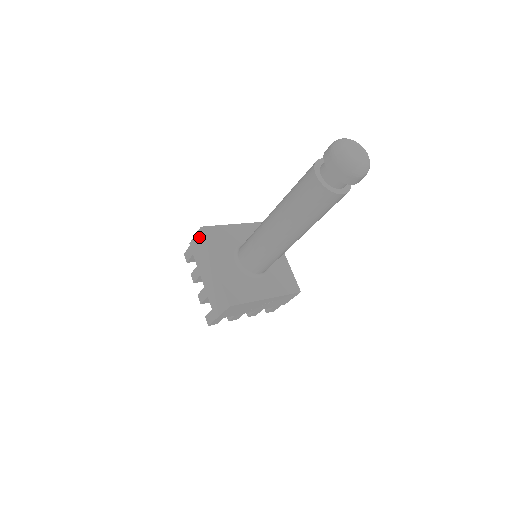
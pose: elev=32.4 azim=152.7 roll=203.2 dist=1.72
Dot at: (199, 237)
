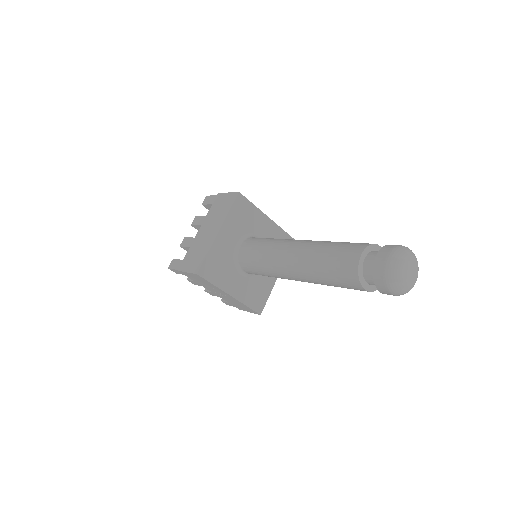
Dot at: (230, 197)
